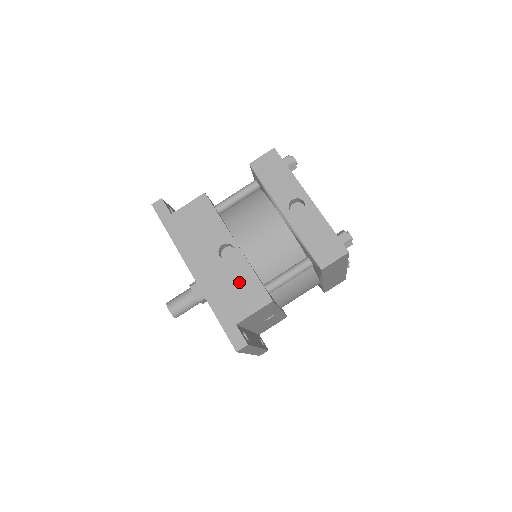
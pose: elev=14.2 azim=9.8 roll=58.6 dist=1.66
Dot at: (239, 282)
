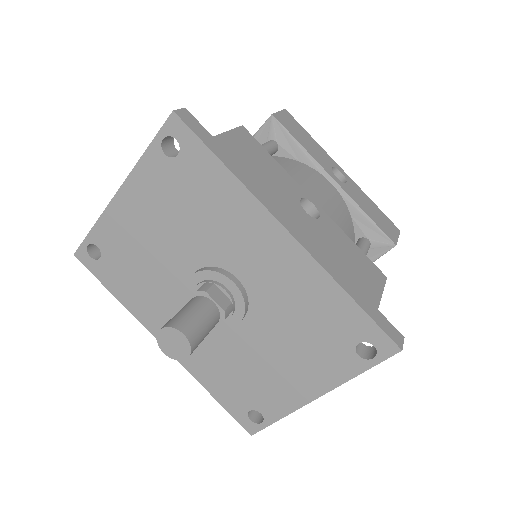
Dot at: (346, 251)
